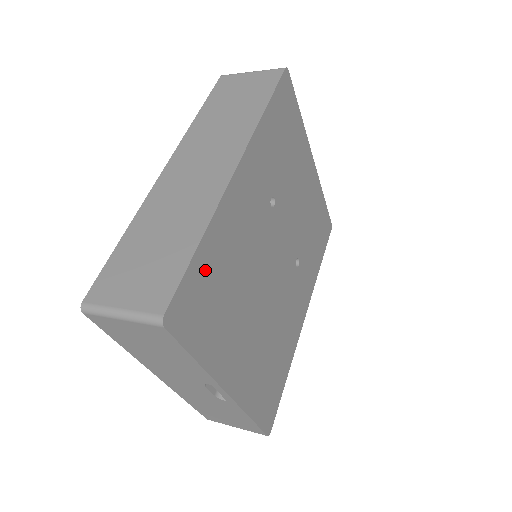
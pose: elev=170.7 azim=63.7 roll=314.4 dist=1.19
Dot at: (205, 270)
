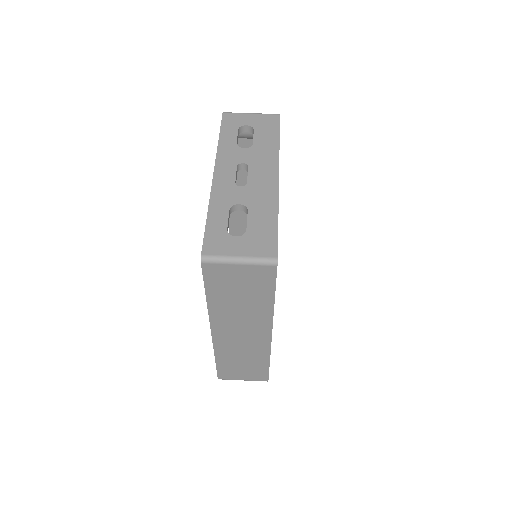
Dot at: occluded
